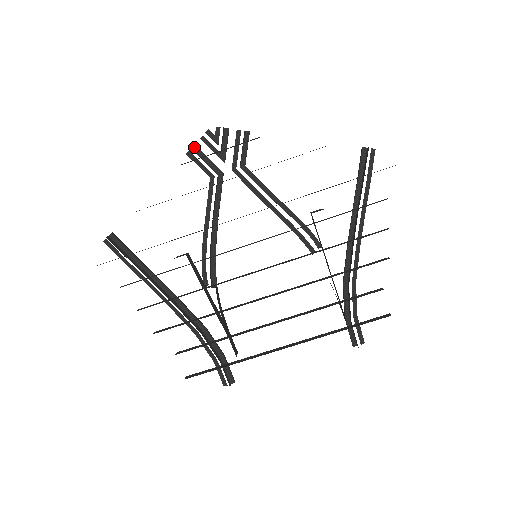
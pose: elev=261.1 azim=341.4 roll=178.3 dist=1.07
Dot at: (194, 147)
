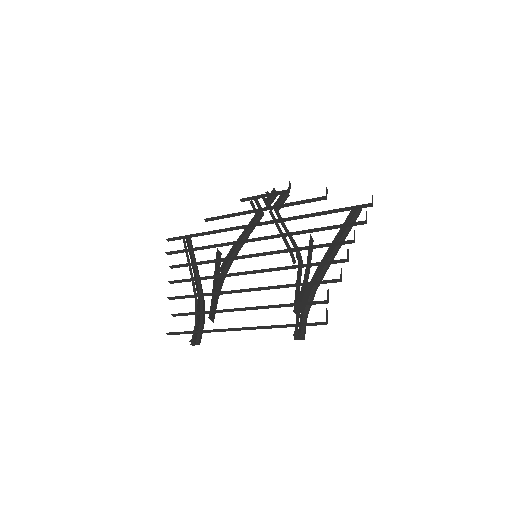
Dot at: (255, 199)
